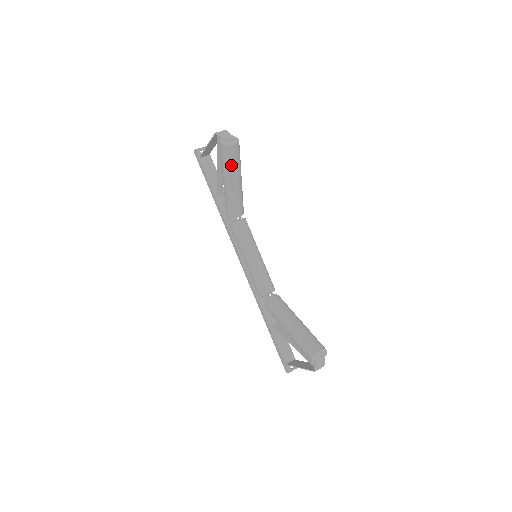
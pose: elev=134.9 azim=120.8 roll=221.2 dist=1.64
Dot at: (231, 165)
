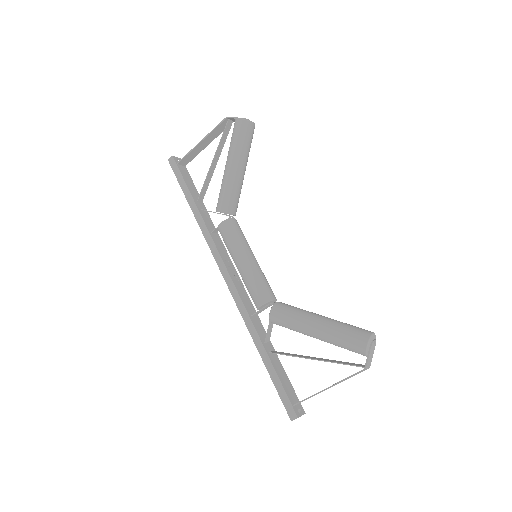
Dot at: (245, 145)
